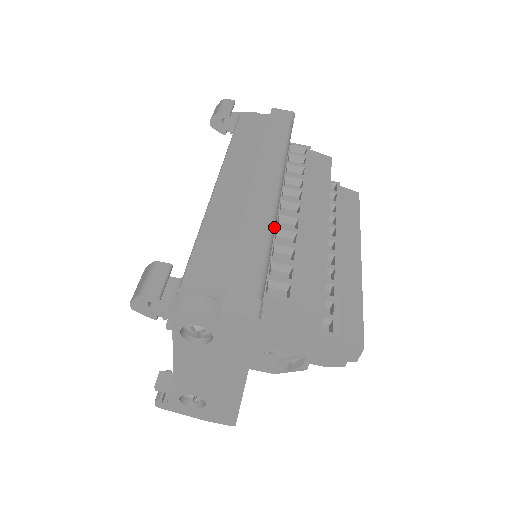
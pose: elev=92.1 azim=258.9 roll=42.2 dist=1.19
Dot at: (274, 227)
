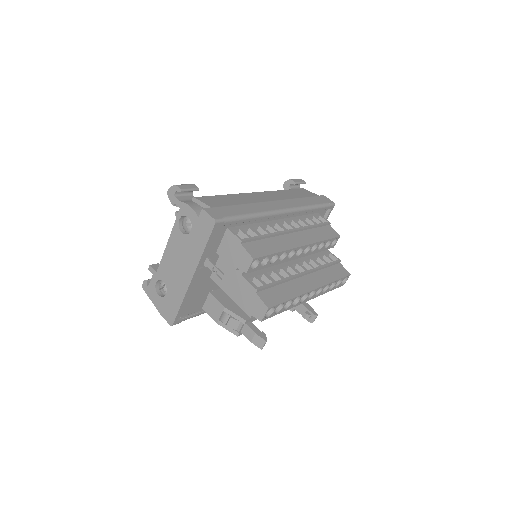
Dot at: (264, 215)
